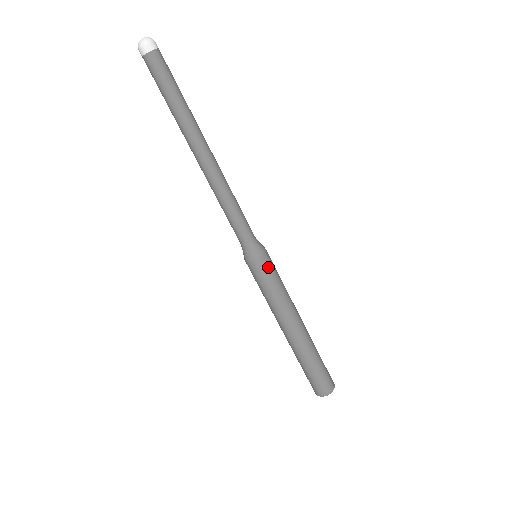
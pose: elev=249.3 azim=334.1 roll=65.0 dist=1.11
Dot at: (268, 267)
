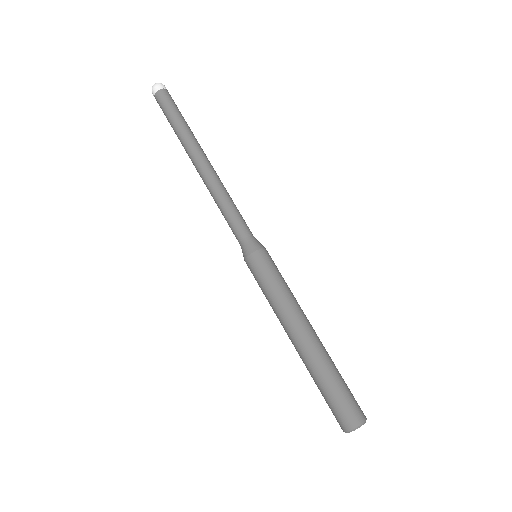
Dot at: (272, 261)
